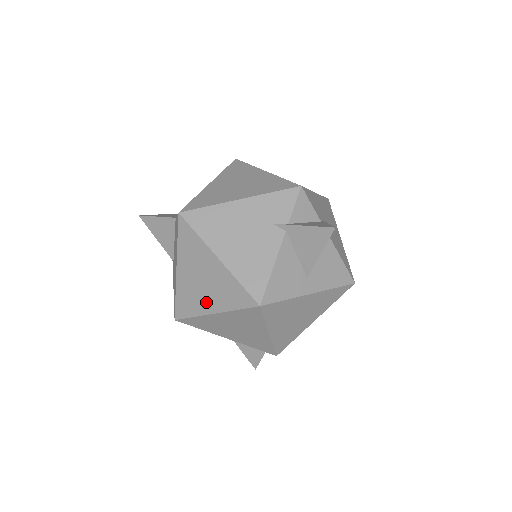
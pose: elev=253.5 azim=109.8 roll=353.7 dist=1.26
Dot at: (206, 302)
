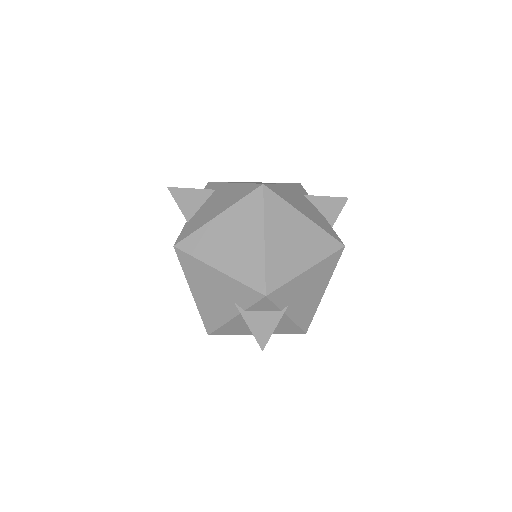
Dot at: occluded
